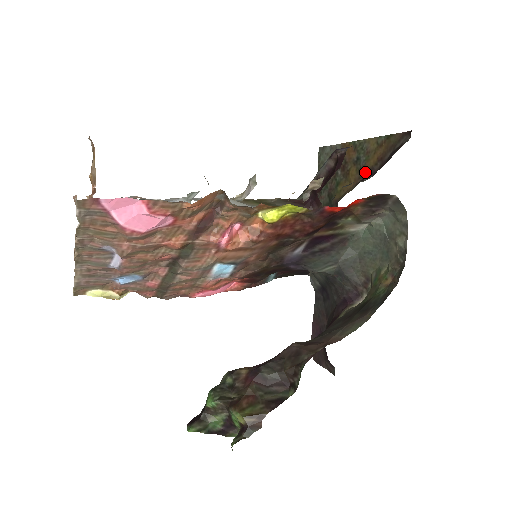
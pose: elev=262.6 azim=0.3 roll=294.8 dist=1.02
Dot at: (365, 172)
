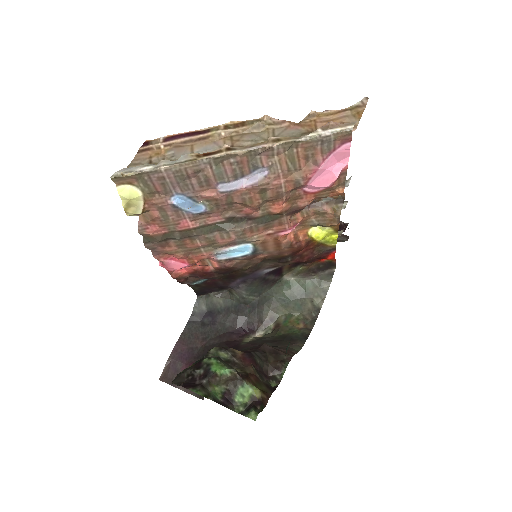
Dot at: occluded
